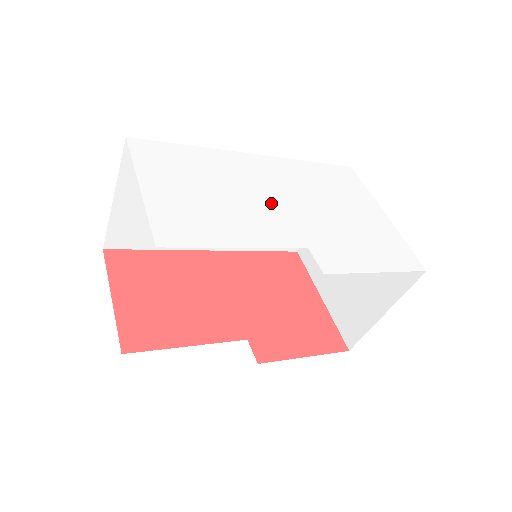
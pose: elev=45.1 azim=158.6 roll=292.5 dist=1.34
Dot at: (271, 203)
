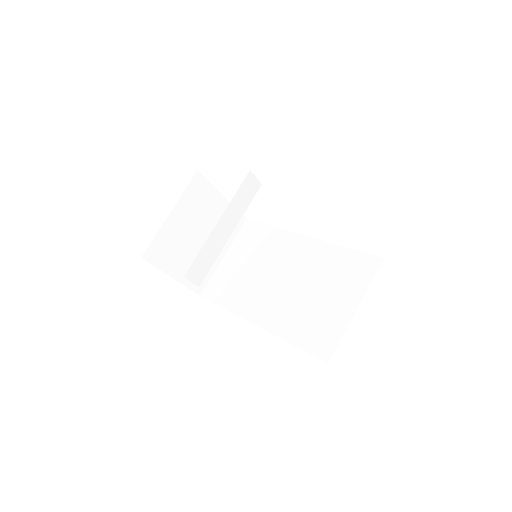
Dot at: occluded
